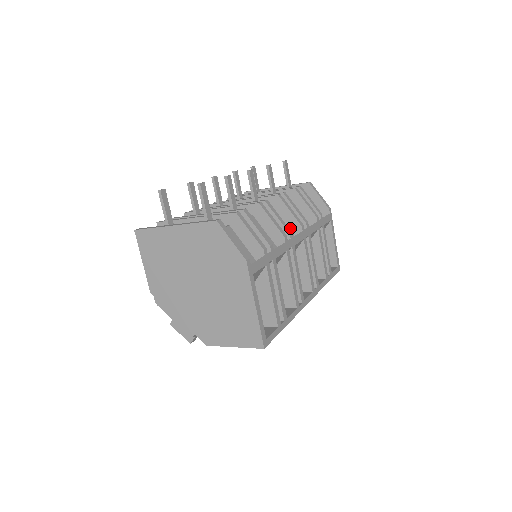
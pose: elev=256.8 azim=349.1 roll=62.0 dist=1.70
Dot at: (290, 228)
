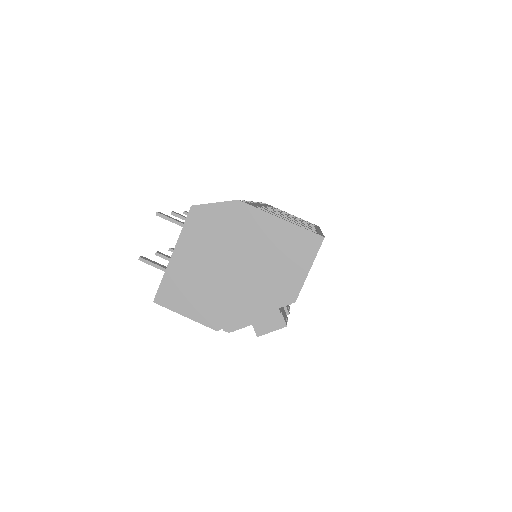
Dot at: occluded
